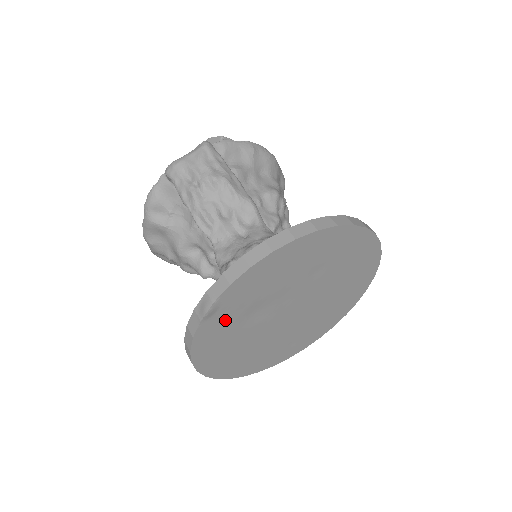
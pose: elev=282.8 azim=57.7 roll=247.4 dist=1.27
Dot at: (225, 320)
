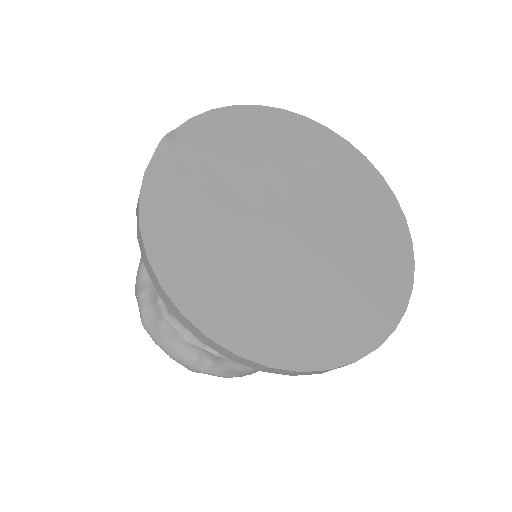
Dot at: (188, 172)
